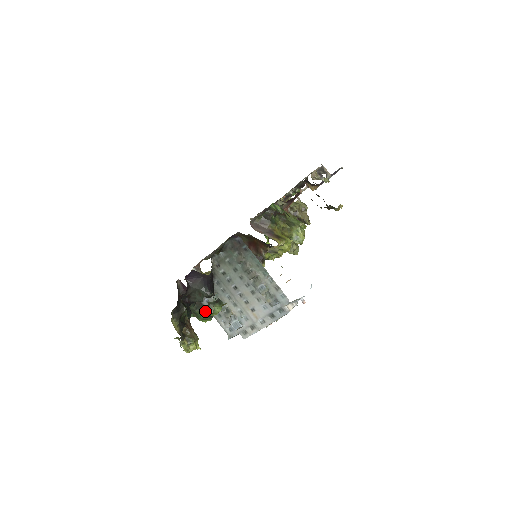
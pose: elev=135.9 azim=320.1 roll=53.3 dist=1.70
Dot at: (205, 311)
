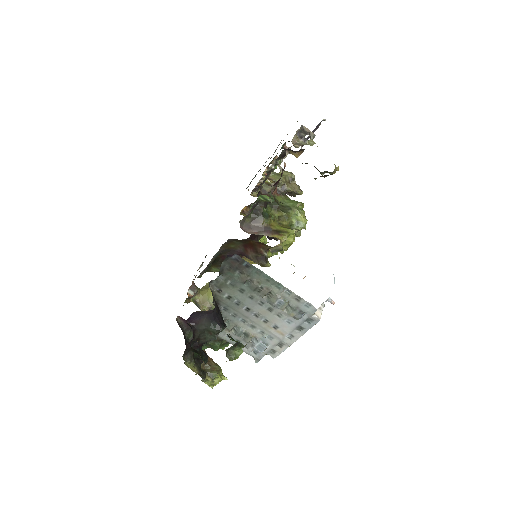
Dot at: (219, 340)
